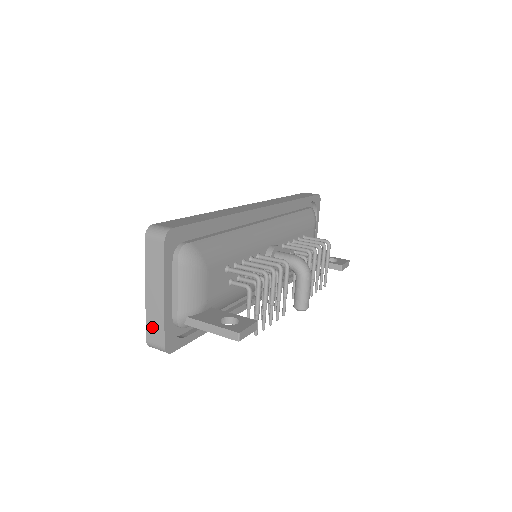
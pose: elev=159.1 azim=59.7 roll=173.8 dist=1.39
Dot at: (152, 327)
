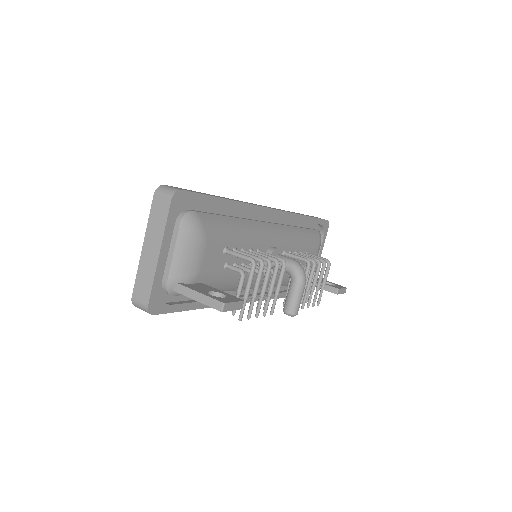
Dot at: (141, 284)
